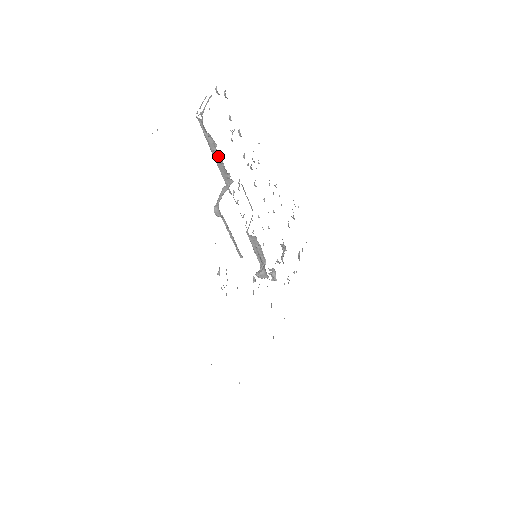
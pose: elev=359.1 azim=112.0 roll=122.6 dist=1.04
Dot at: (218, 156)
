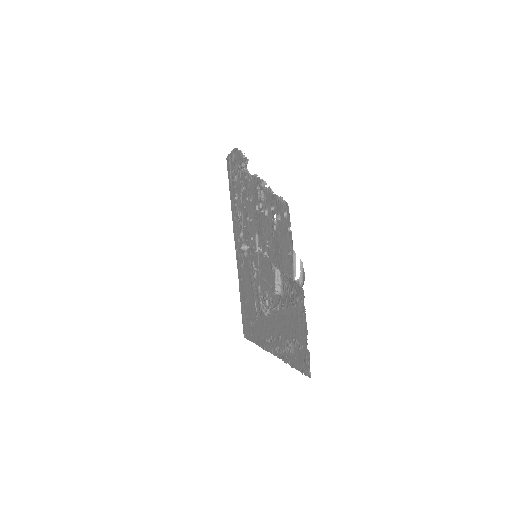
Dot at: occluded
